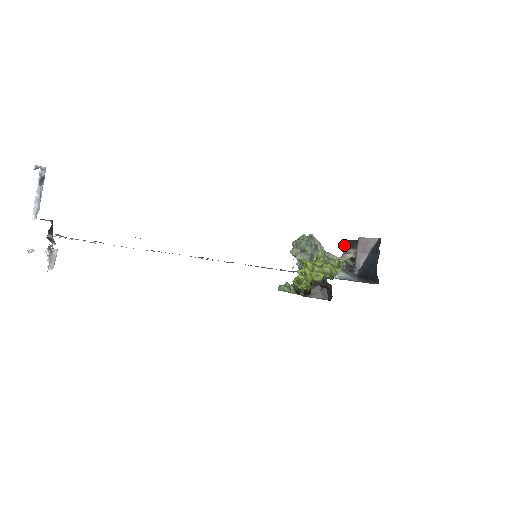
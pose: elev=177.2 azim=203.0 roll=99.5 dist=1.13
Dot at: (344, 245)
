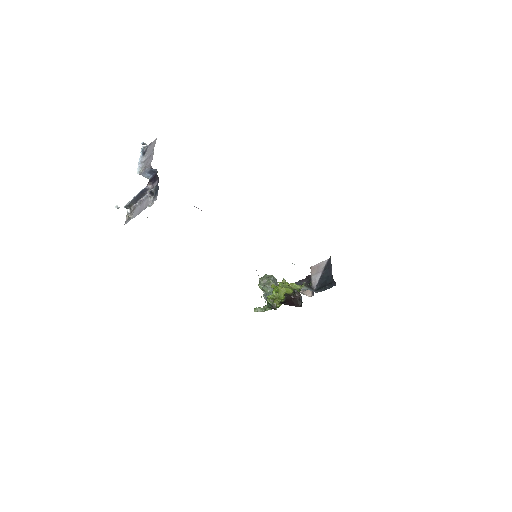
Dot at: occluded
